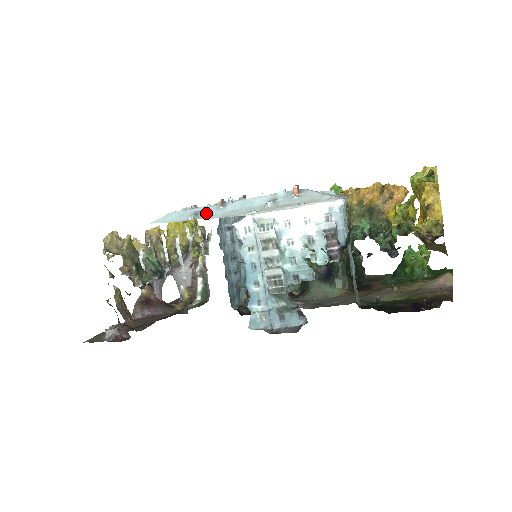
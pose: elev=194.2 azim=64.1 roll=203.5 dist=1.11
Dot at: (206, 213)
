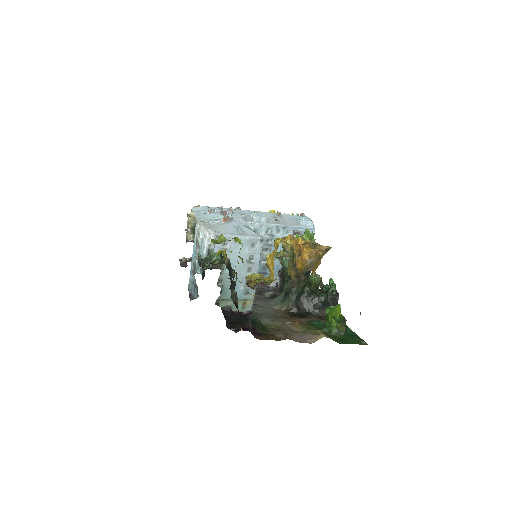
Dot at: (202, 213)
